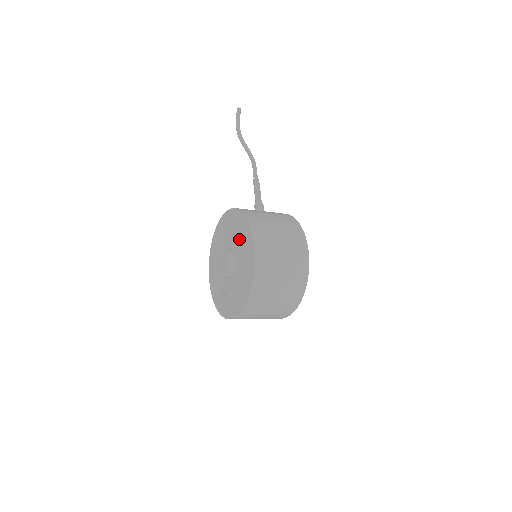
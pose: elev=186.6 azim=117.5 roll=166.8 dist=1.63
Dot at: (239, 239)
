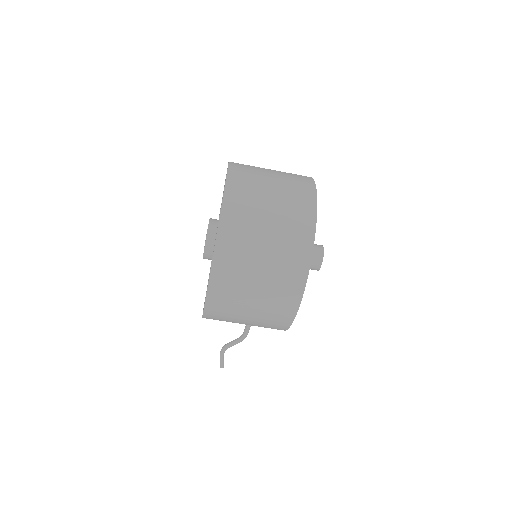
Dot at: occluded
